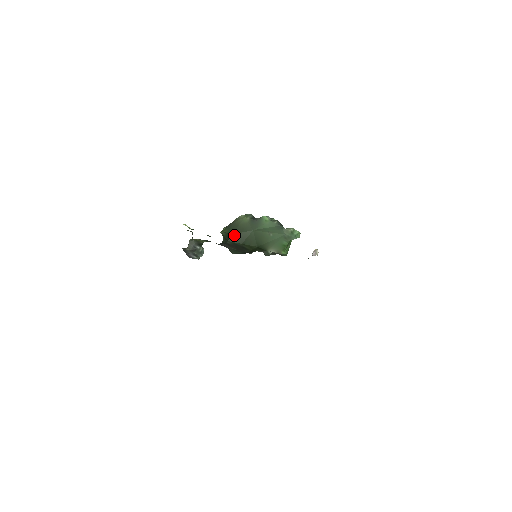
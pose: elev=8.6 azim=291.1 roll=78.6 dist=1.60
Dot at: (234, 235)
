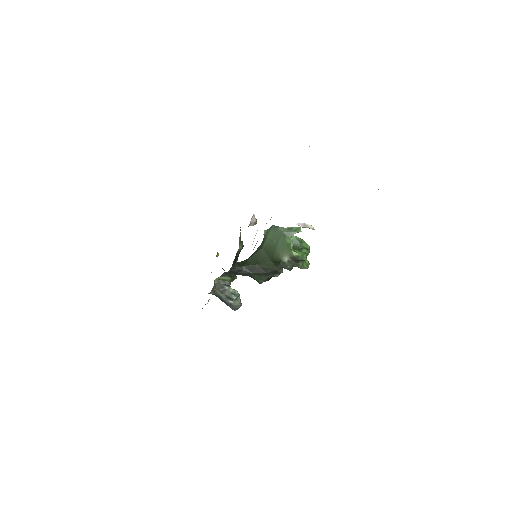
Dot at: (248, 260)
